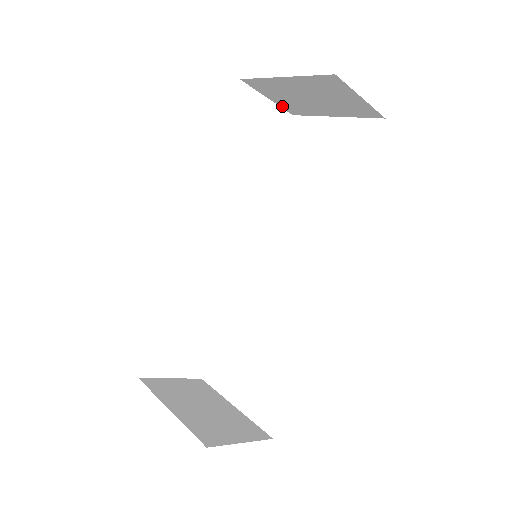
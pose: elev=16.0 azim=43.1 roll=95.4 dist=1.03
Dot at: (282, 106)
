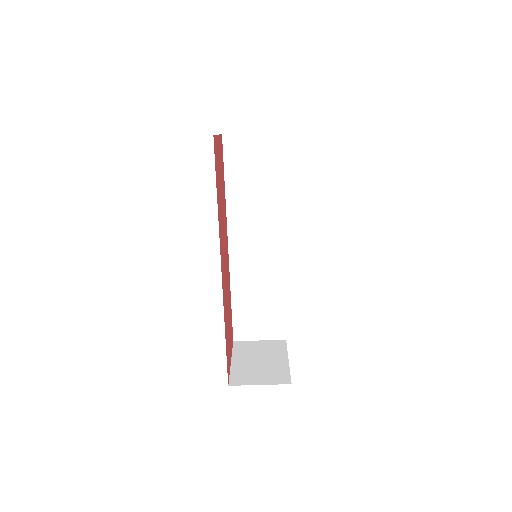
Dot at: (266, 132)
